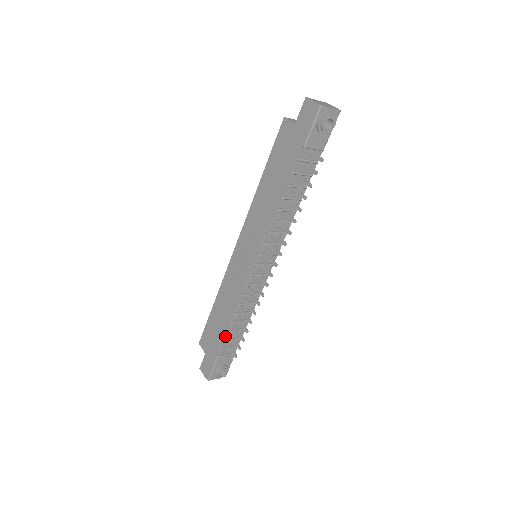
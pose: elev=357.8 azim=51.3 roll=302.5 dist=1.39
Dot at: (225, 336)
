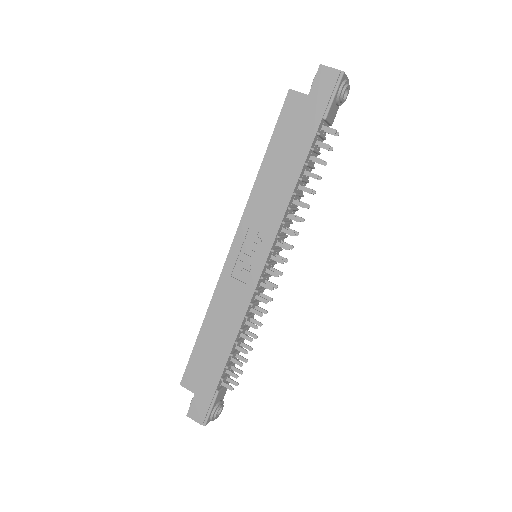
Dot at: (227, 362)
